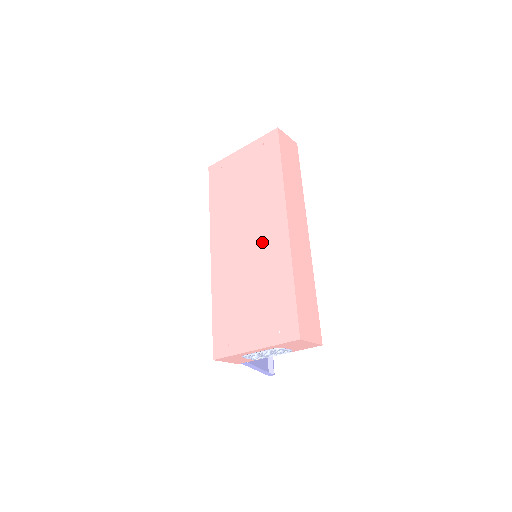
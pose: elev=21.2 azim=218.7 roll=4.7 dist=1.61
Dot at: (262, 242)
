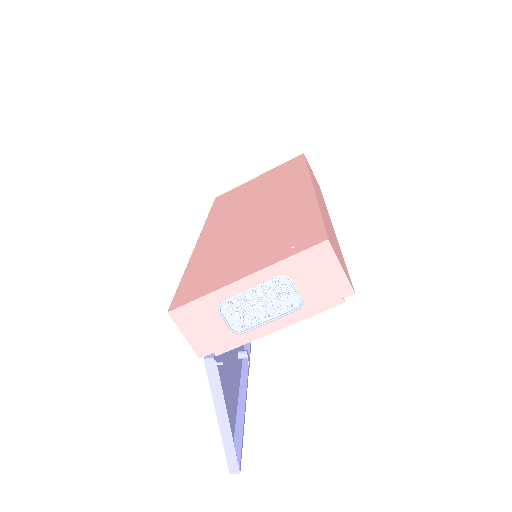
Dot at: (275, 205)
